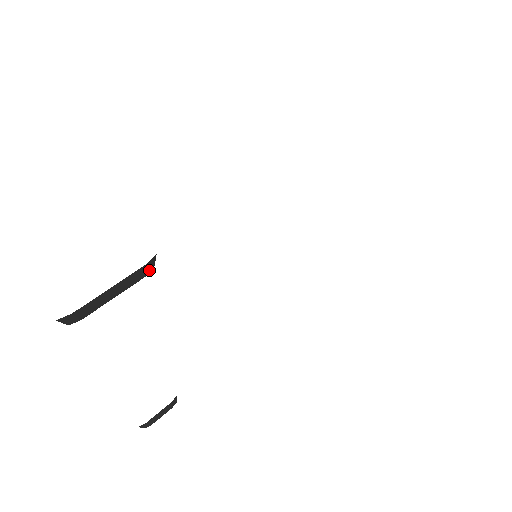
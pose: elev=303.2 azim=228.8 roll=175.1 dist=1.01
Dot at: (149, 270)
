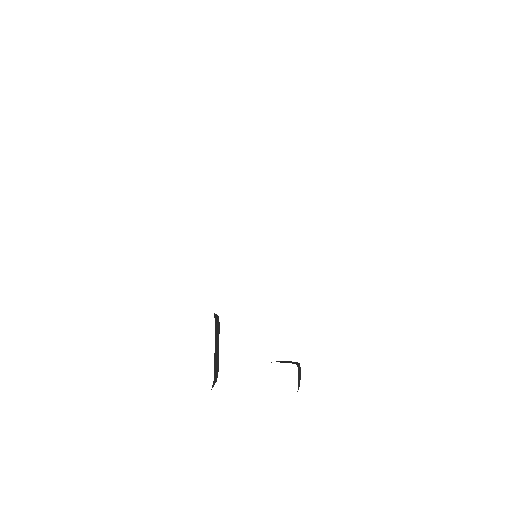
Dot at: (218, 320)
